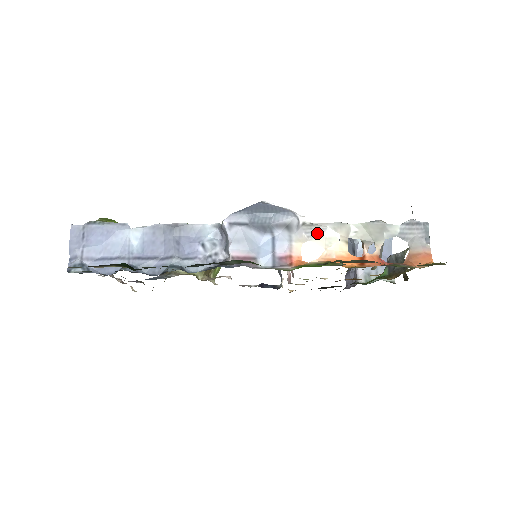
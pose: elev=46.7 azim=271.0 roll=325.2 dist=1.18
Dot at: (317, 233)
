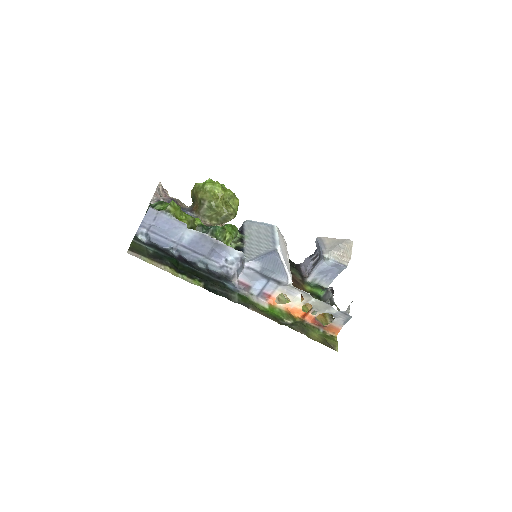
Dot at: (293, 293)
